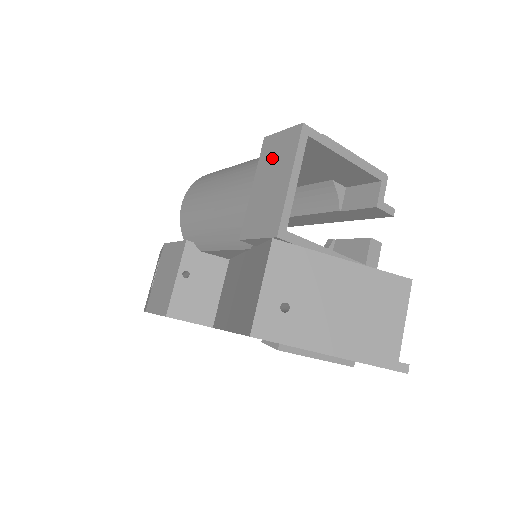
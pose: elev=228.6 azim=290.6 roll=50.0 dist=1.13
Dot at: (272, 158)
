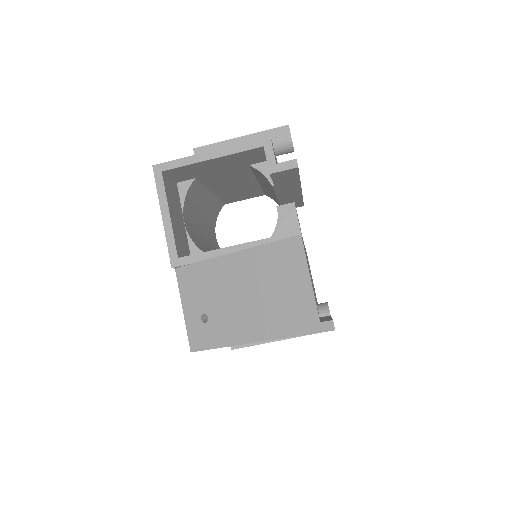
Dot at: occluded
